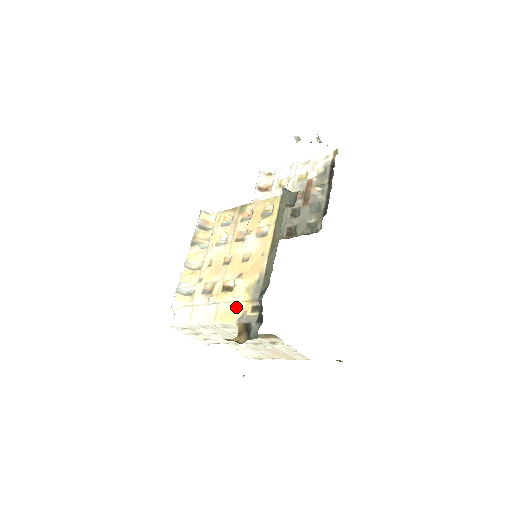
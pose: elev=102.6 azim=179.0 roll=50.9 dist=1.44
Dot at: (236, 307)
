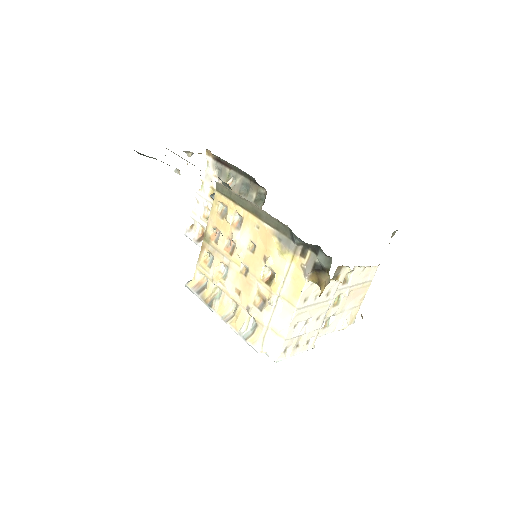
Dot at: (292, 275)
